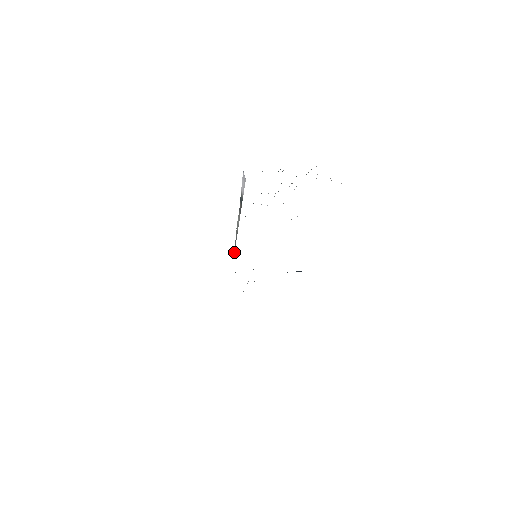
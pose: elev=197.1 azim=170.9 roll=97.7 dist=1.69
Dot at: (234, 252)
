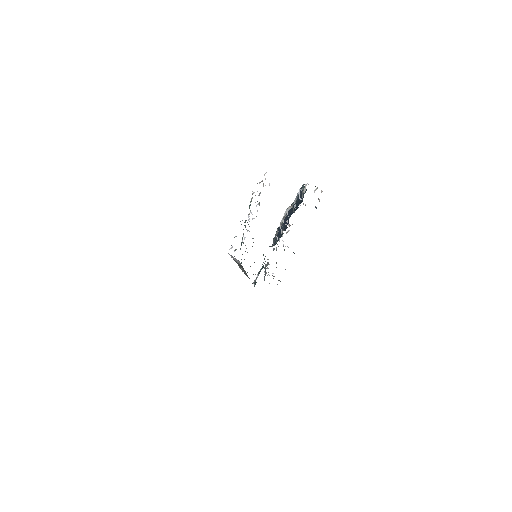
Dot at: occluded
